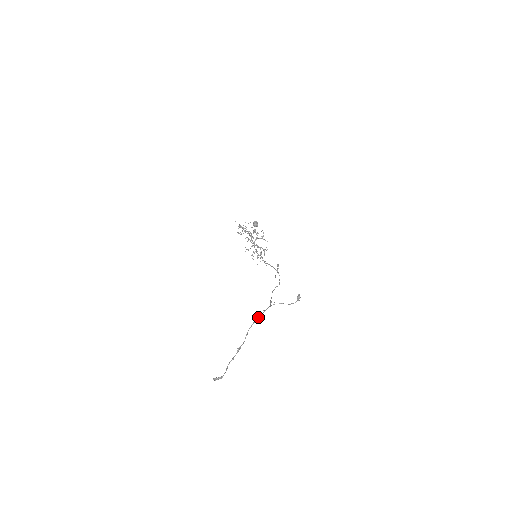
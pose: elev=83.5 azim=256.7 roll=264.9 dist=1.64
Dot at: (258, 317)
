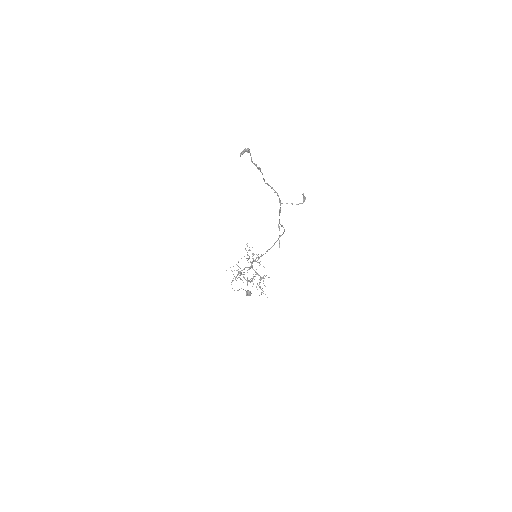
Dot at: (271, 187)
